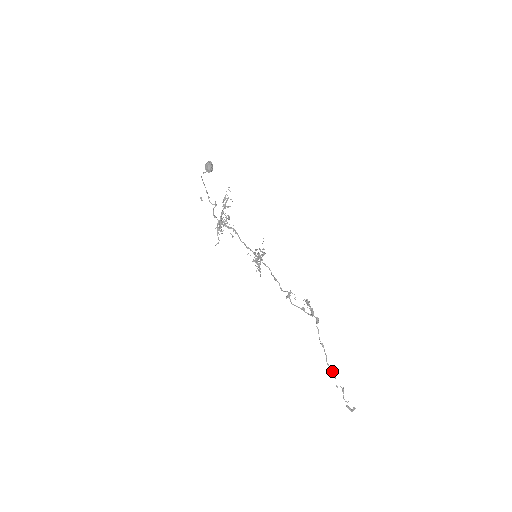
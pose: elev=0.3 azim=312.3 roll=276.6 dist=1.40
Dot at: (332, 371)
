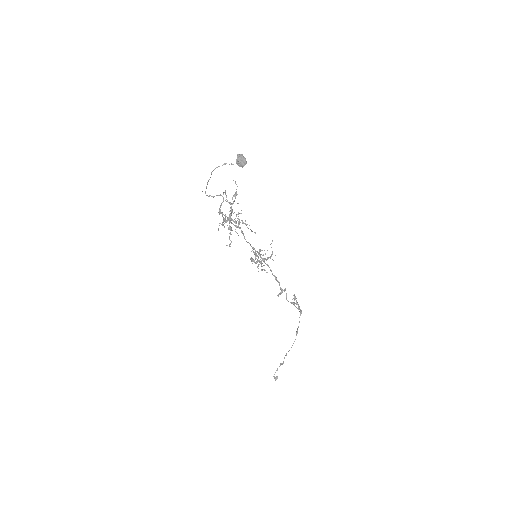
Dot at: occluded
